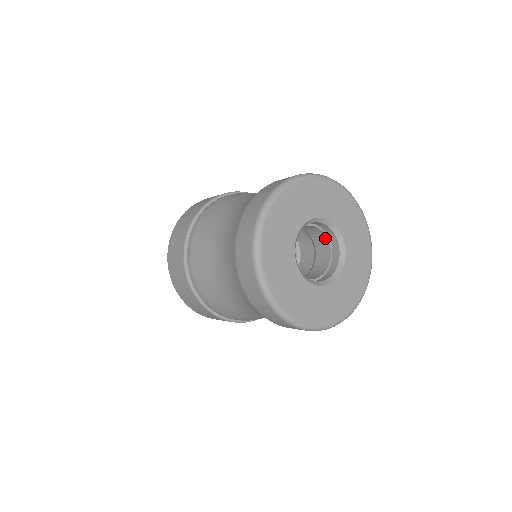
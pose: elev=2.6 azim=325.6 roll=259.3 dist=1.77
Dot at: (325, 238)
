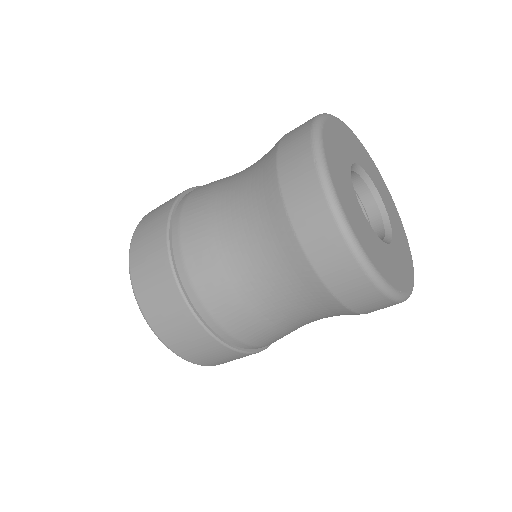
Dot at: occluded
